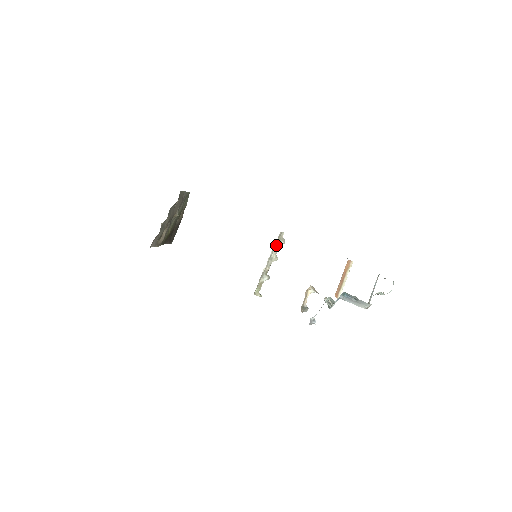
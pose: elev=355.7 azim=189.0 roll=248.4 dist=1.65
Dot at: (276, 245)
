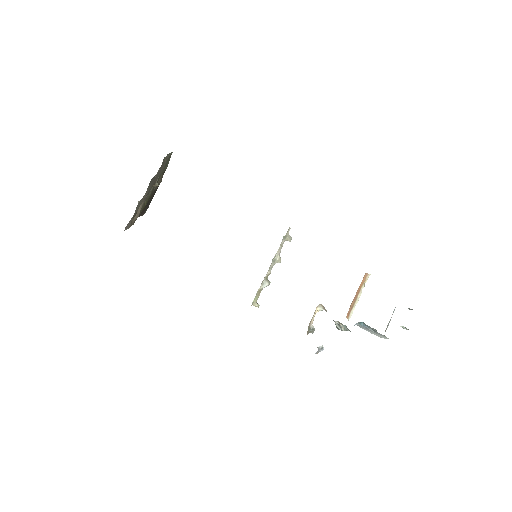
Dot at: (281, 243)
